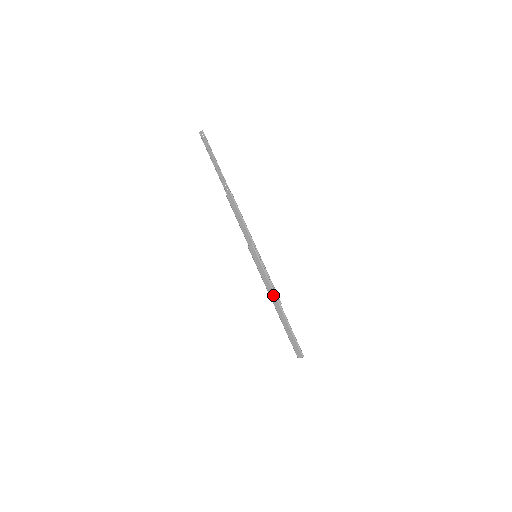
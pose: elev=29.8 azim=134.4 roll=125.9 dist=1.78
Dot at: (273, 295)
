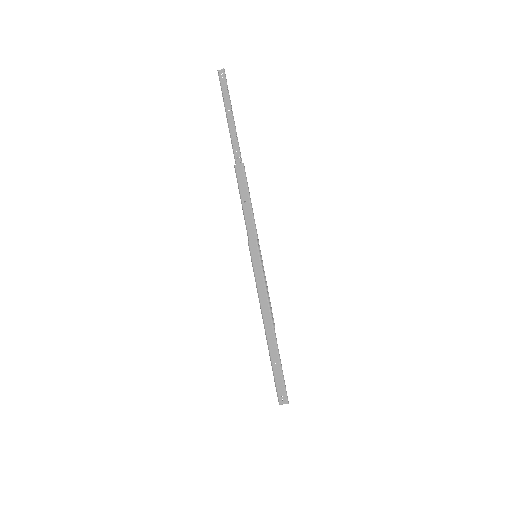
Dot at: (267, 313)
